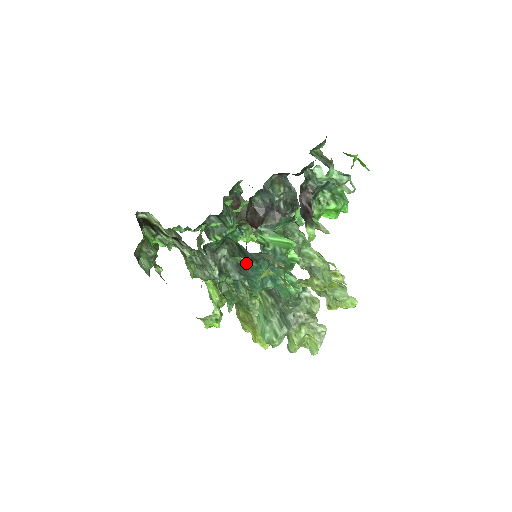
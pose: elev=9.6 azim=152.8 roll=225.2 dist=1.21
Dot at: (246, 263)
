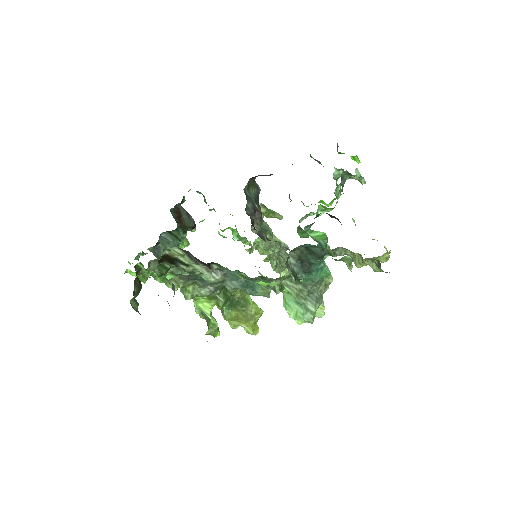
Dot at: (349, 259)
